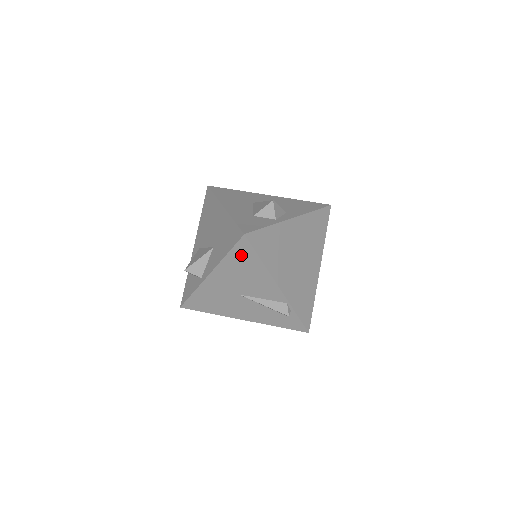
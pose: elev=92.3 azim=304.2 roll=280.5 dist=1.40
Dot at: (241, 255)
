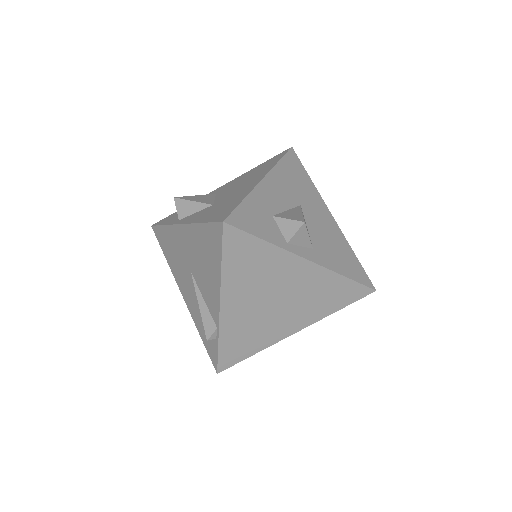
Dot at: (210, 238)
